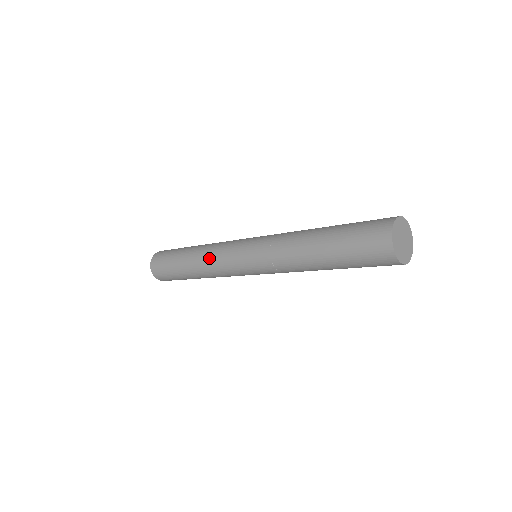
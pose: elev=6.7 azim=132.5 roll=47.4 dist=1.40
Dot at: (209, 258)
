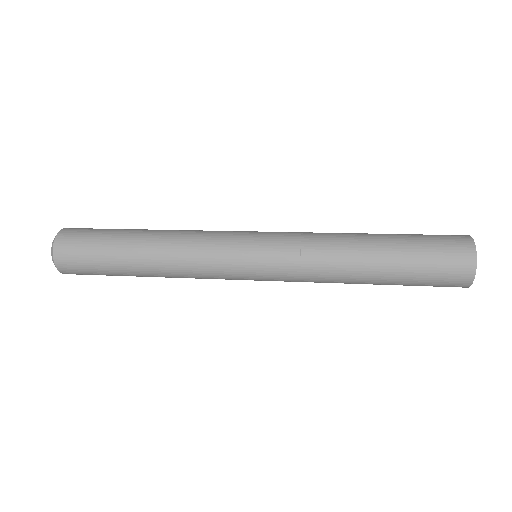
Dot at: (187, 259)
